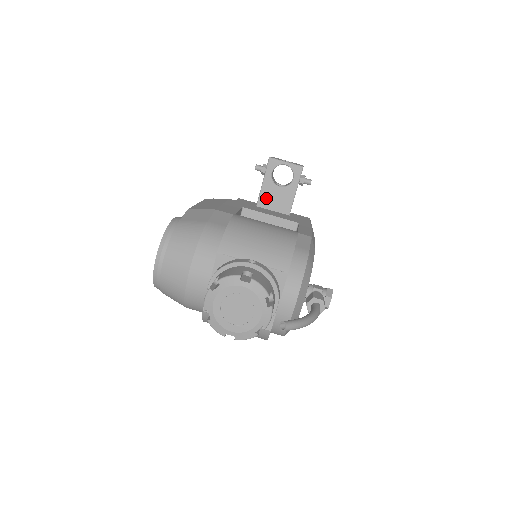
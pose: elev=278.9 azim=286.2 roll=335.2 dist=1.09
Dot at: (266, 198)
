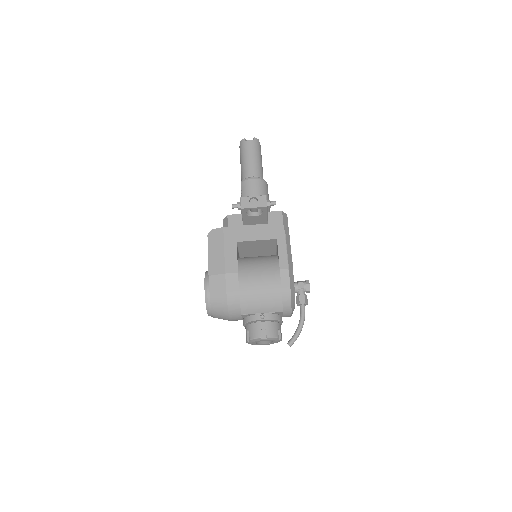
Dot at: (248, 222)
